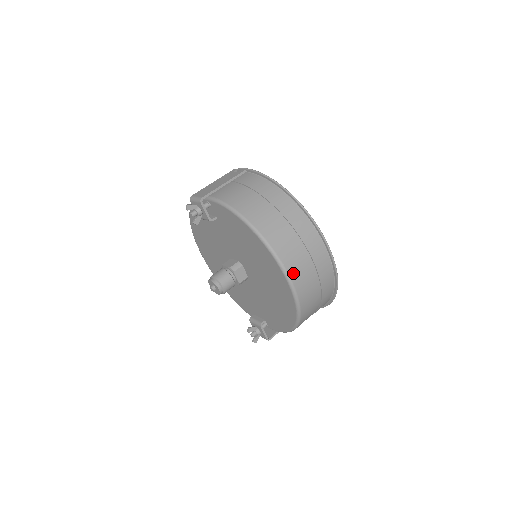
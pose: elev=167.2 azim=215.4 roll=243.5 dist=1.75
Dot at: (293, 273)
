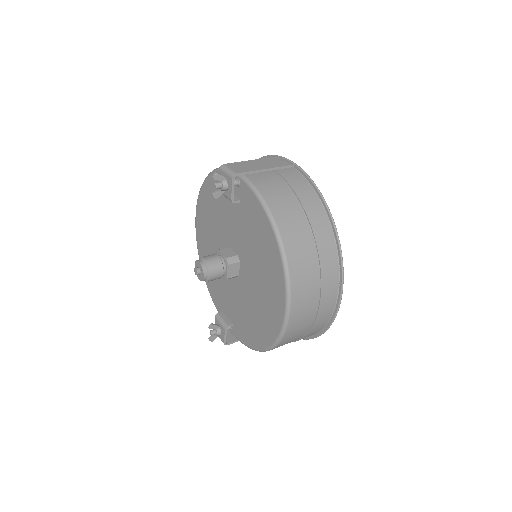
Dot at: (296, 302)
